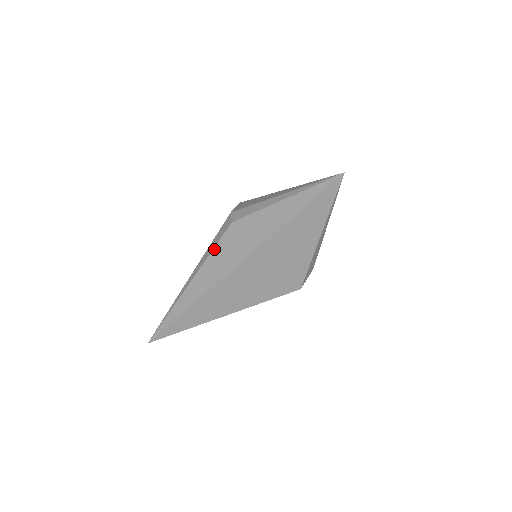
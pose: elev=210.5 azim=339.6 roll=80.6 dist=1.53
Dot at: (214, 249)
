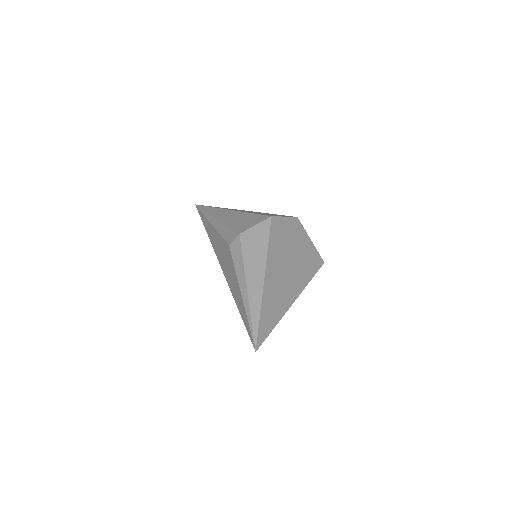
Dot at: (220, 236)
